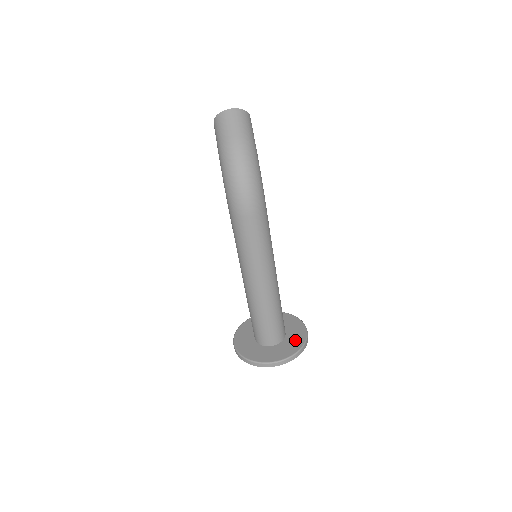
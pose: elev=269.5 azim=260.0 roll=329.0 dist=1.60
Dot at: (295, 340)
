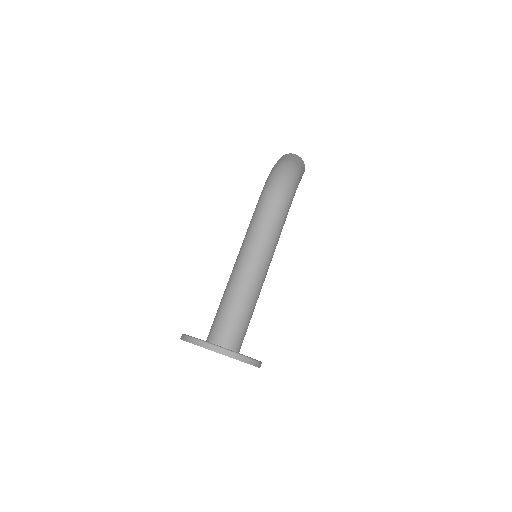
Dot at: occluded
